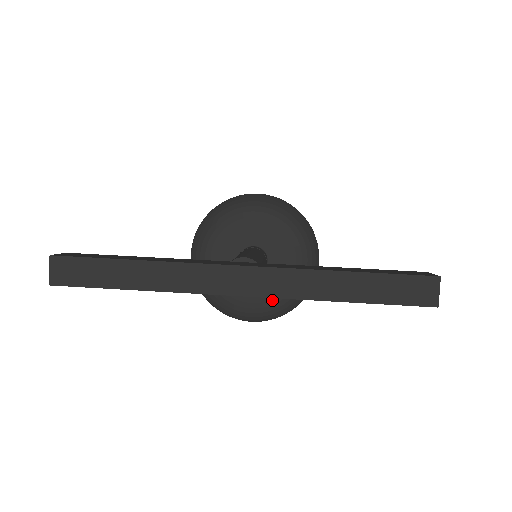
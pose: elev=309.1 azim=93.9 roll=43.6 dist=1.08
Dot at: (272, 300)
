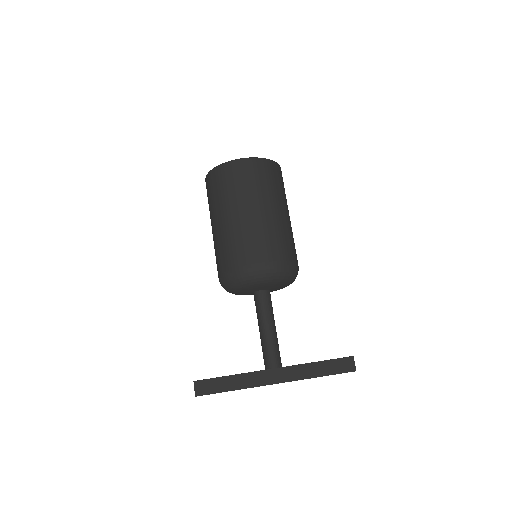
Dot at: occluded
